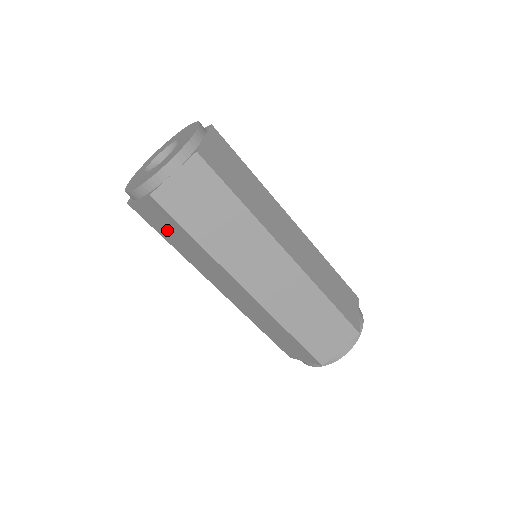
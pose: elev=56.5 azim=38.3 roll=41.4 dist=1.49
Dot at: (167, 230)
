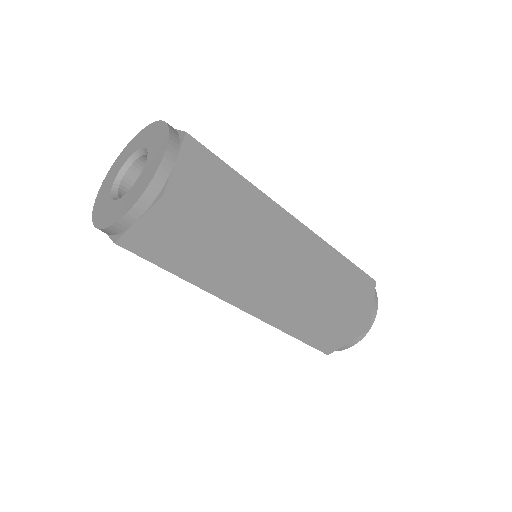
Dot at: occluded
